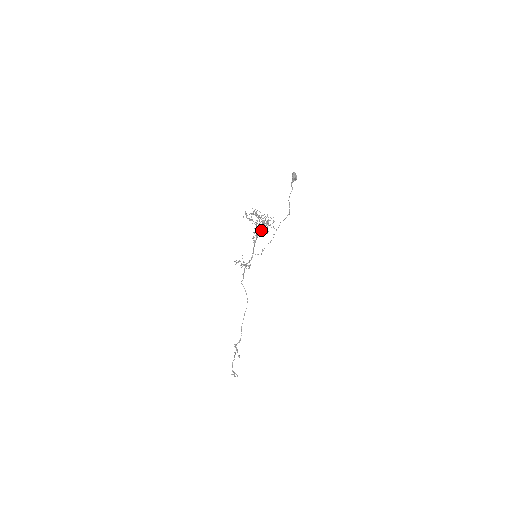
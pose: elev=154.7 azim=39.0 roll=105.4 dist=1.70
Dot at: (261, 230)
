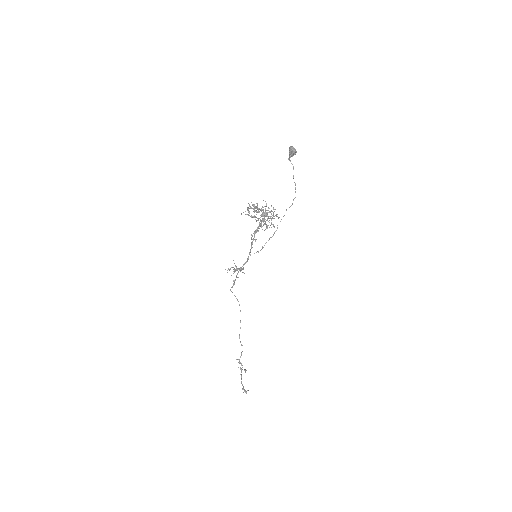
Dot at: (268, 225)
